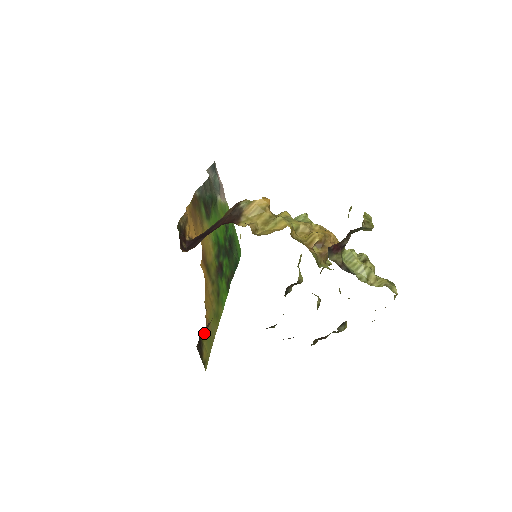
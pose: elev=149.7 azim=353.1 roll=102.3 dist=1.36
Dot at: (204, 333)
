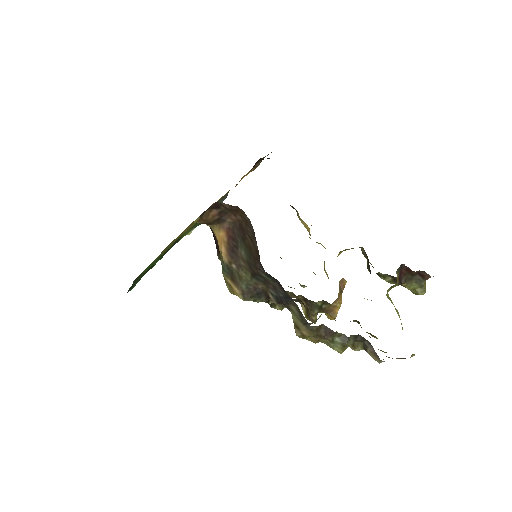
Dot at: (200, 219)
